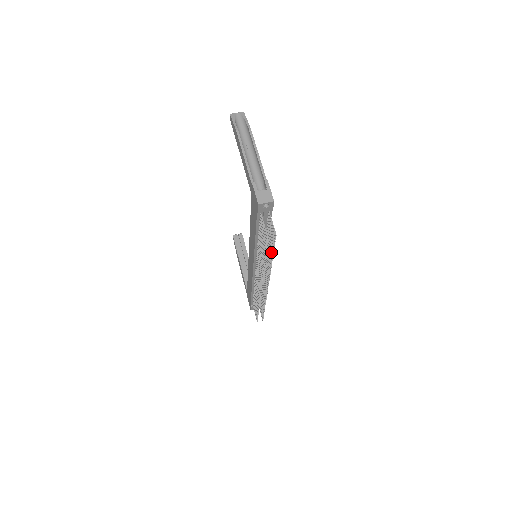
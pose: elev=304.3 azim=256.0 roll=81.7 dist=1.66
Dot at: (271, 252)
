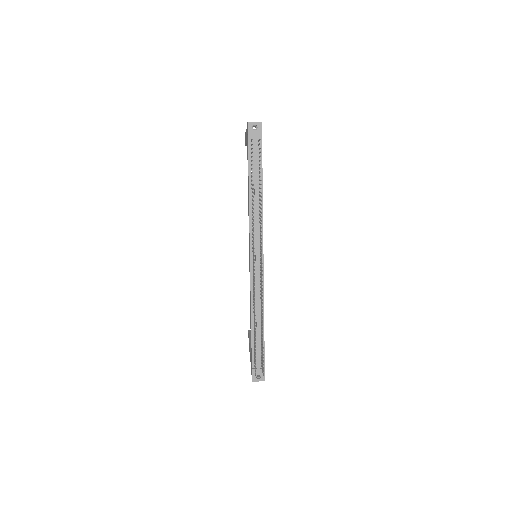
Dot at: (260, 184)
